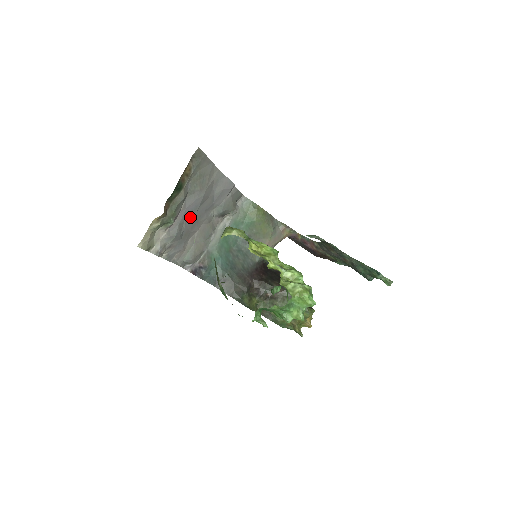
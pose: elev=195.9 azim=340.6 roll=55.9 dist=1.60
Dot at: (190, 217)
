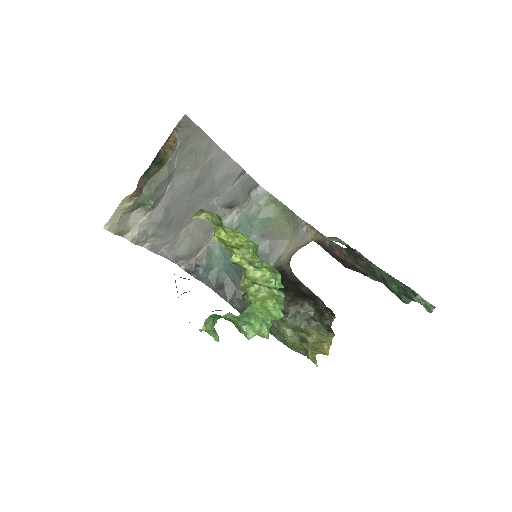
Dot at: (181, 202)
